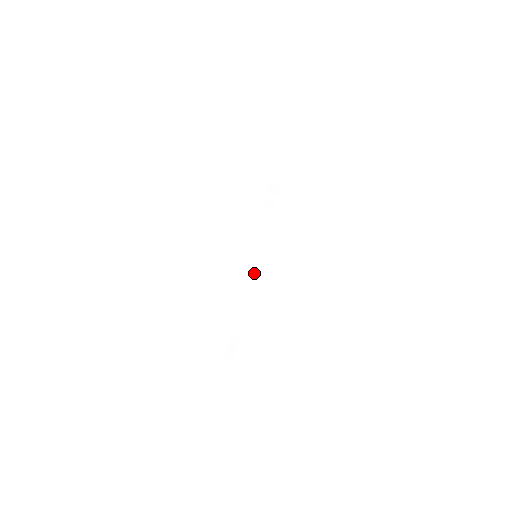
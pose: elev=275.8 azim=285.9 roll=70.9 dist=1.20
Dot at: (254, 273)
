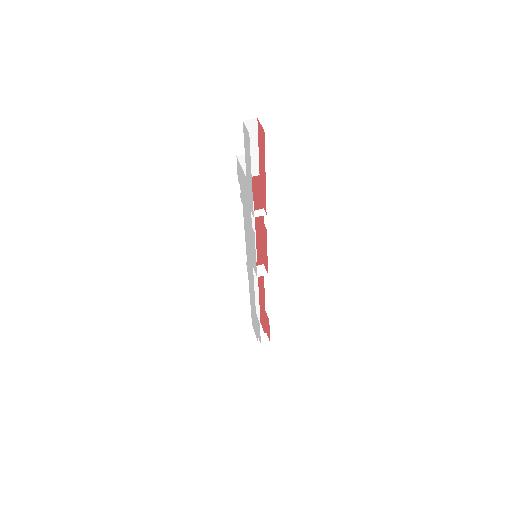
Dot at: (263, 270)
